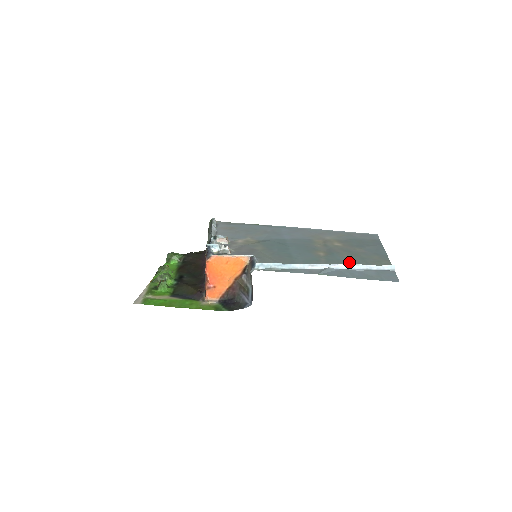
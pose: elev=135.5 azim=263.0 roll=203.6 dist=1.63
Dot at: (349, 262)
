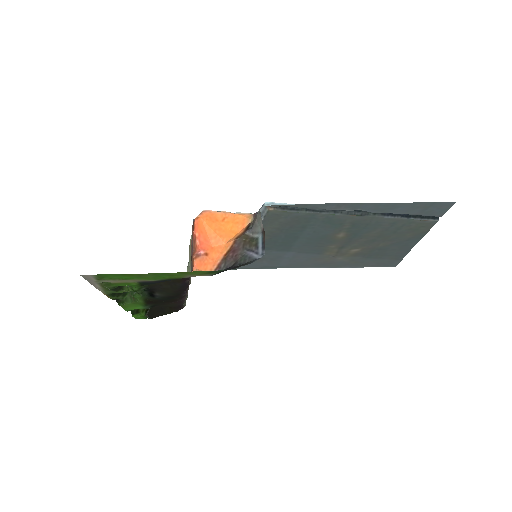
Dot at: (380, 224)
